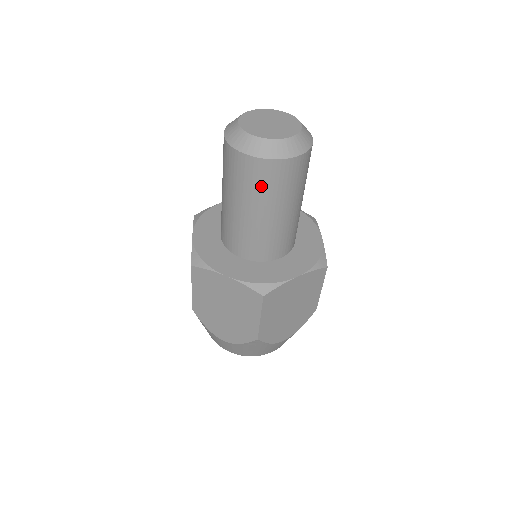
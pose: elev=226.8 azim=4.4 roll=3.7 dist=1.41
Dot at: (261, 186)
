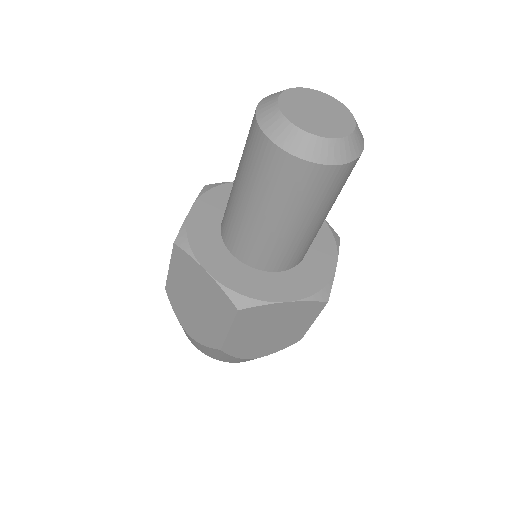
Dot at: (331, 193)
